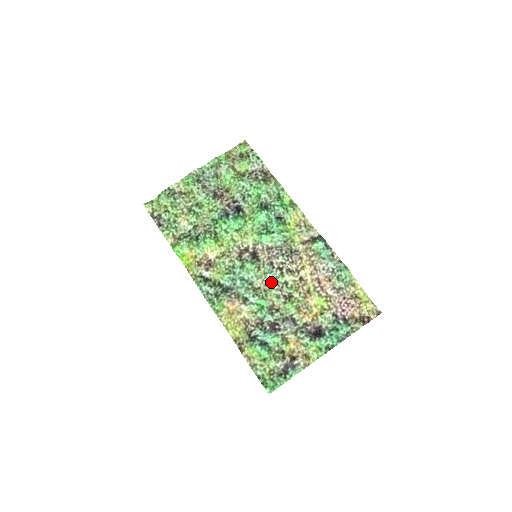
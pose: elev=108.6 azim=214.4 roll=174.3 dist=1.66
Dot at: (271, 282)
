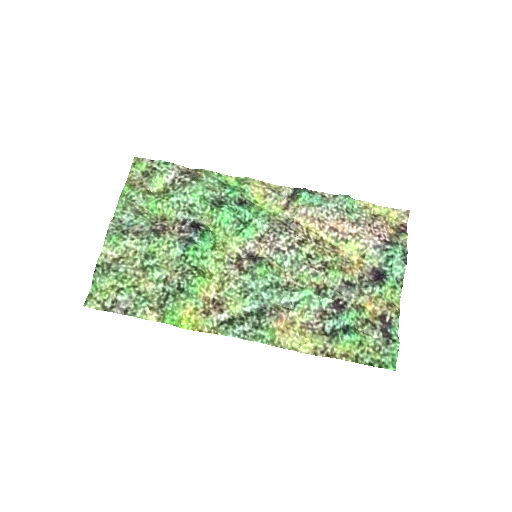
Dot at: (295, 267)
